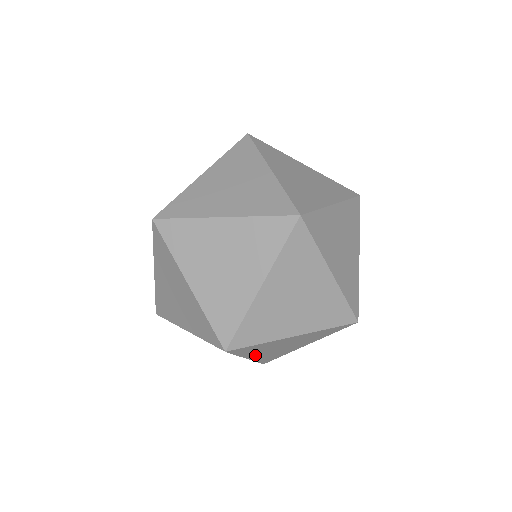
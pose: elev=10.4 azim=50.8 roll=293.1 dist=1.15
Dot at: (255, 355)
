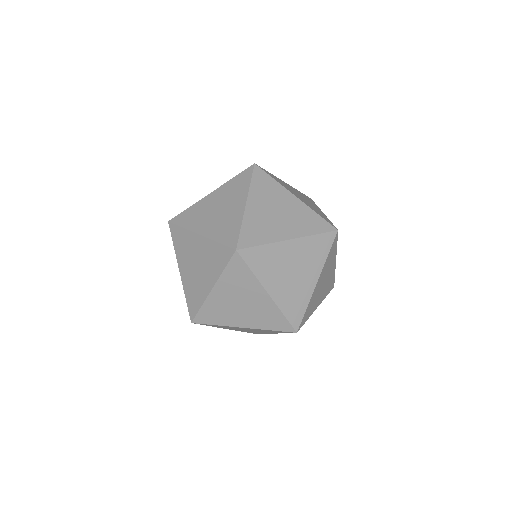
Dot at: (221, 291)
